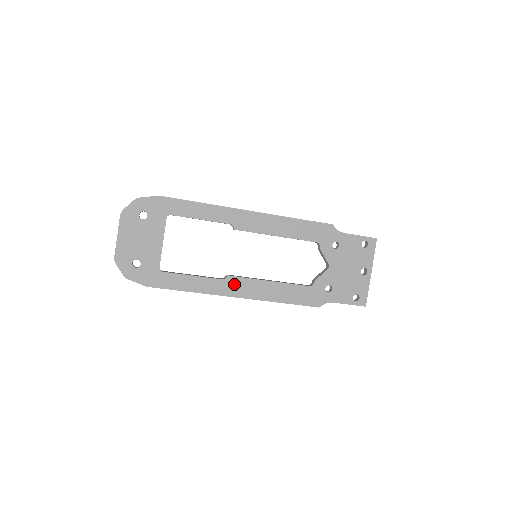
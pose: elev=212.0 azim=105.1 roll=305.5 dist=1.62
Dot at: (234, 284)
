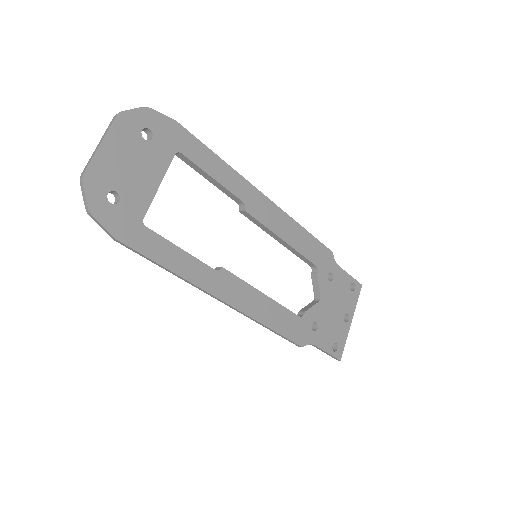
Dot at: (226, 282)
